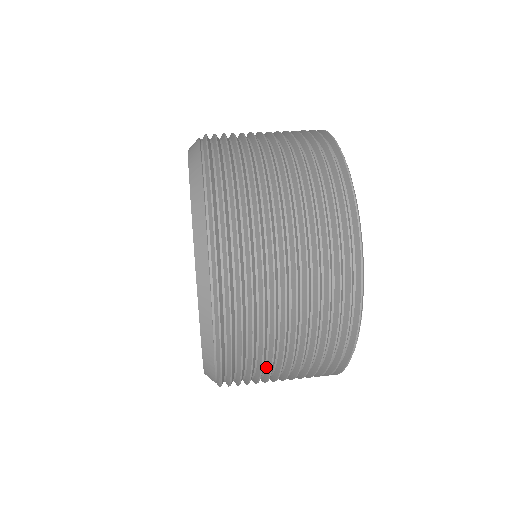
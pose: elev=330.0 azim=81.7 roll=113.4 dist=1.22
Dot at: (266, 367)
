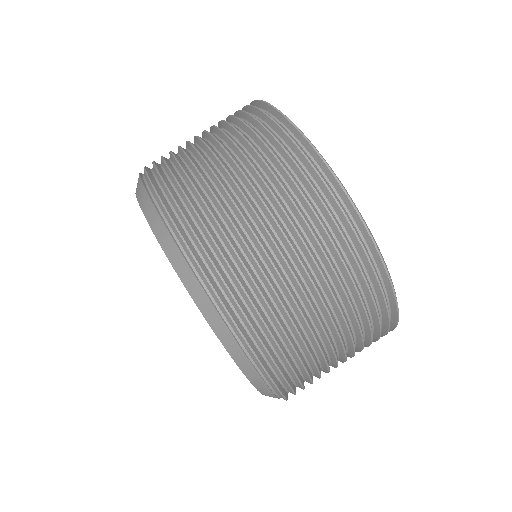
Dot at: occluded
